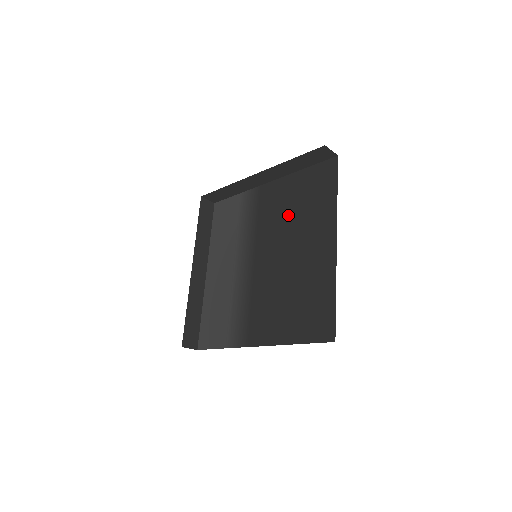
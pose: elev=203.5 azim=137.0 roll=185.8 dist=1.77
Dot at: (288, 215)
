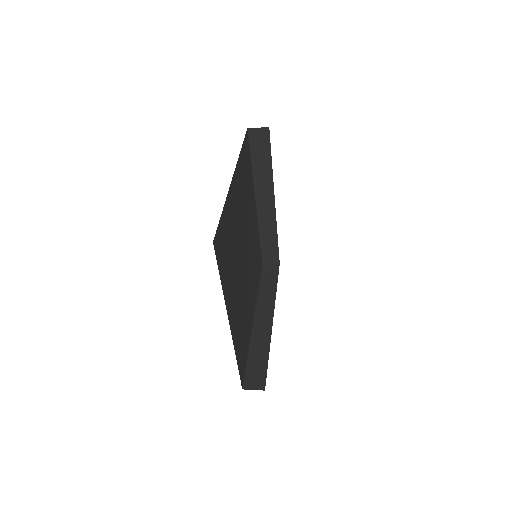
Dot at: occluded
